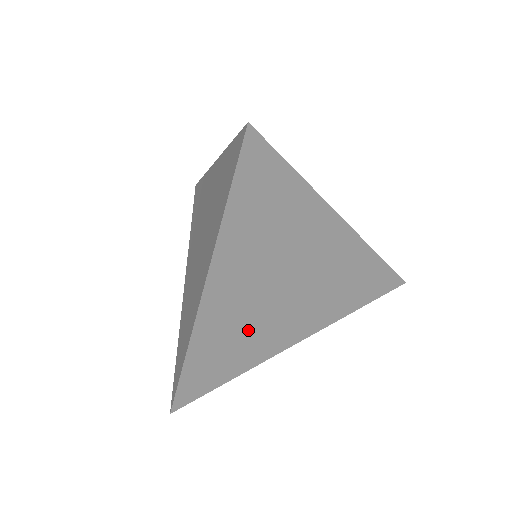
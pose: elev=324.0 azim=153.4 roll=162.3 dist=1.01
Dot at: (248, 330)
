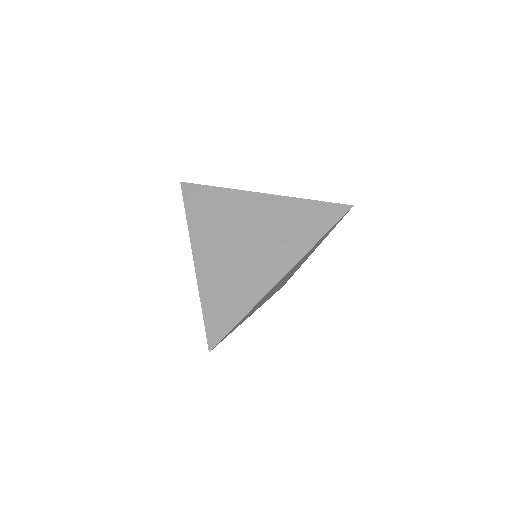
Dot at: occluded
